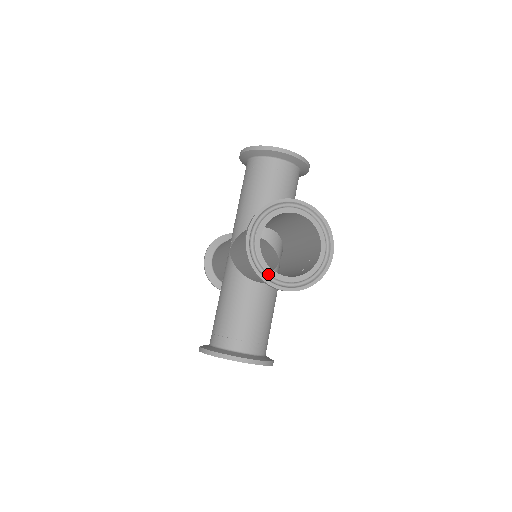
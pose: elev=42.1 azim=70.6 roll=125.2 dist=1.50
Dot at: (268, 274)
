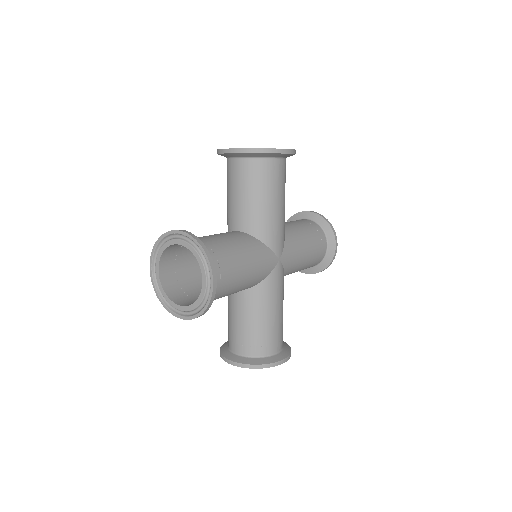
Dot at: (170, 304)
